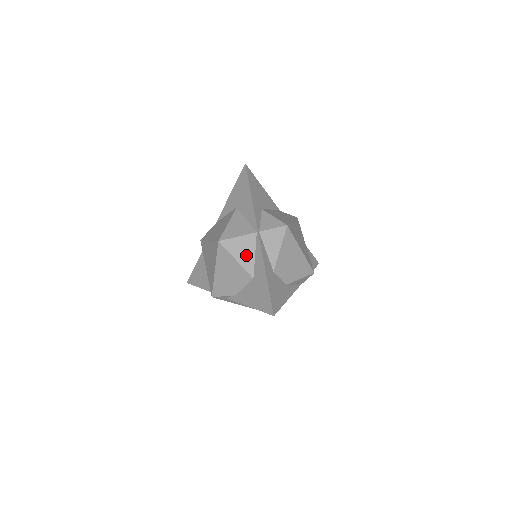
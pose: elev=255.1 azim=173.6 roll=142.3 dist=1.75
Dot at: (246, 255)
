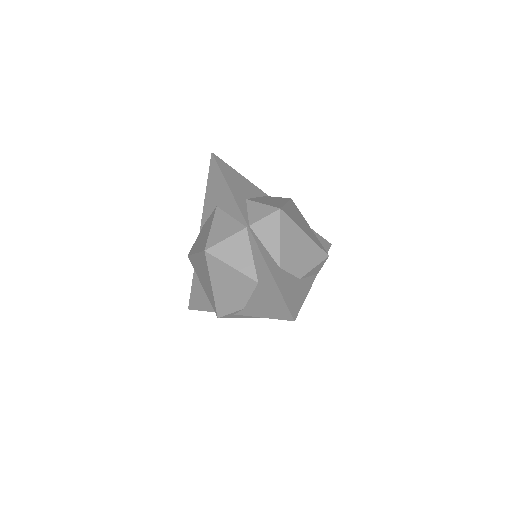
Dot at: (242, 258)
